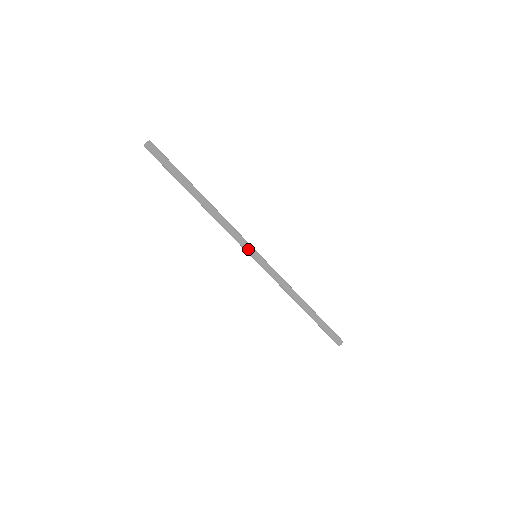
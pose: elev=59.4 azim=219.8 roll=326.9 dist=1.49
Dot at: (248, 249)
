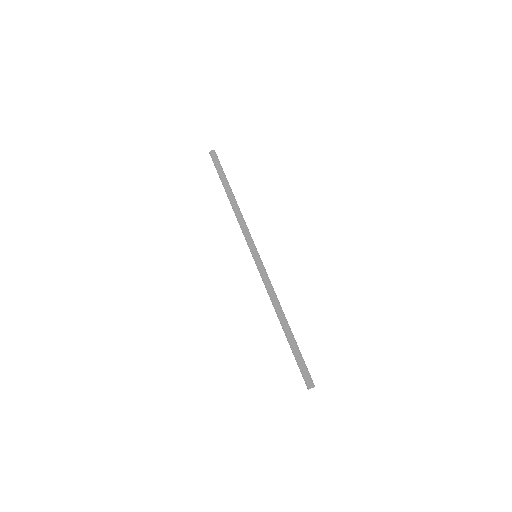
Dot at: (254, 244)
